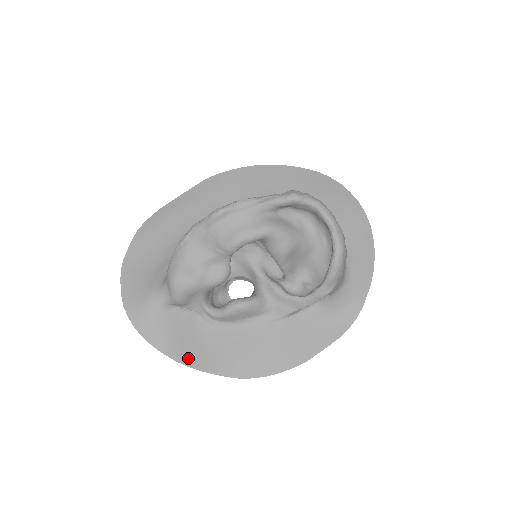
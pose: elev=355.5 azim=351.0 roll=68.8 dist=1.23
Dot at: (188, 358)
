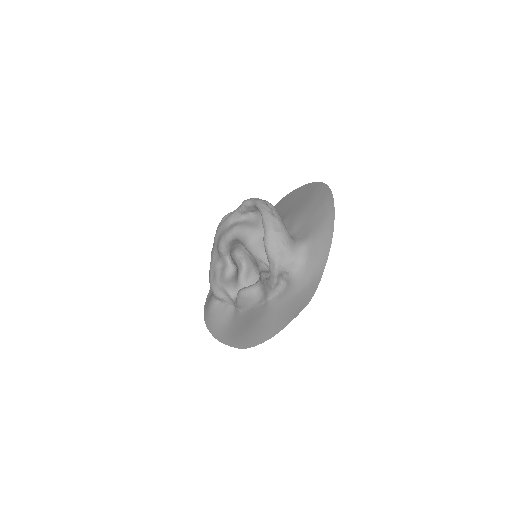
Dot at: (221, 336)
